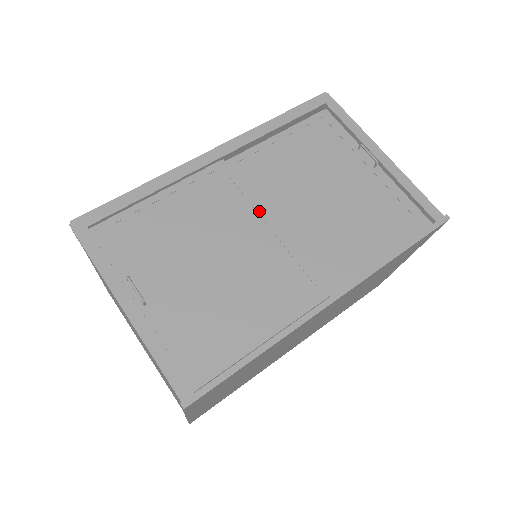
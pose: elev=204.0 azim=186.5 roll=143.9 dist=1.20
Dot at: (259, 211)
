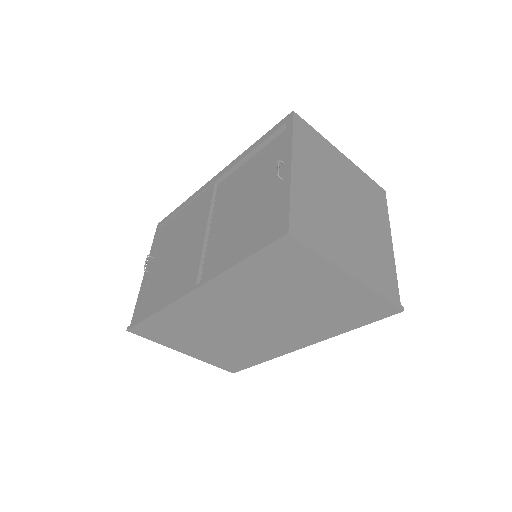
Dot at: (206, 220)
